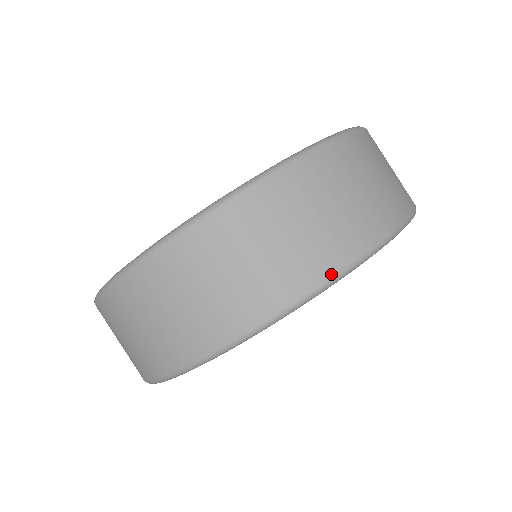
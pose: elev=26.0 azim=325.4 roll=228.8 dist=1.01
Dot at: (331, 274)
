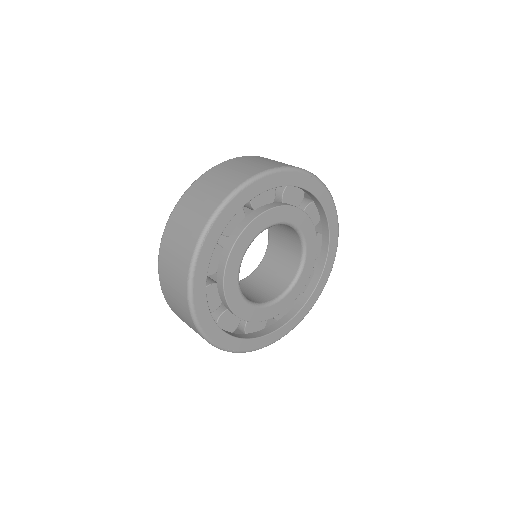
Dot at: (260, 172)
